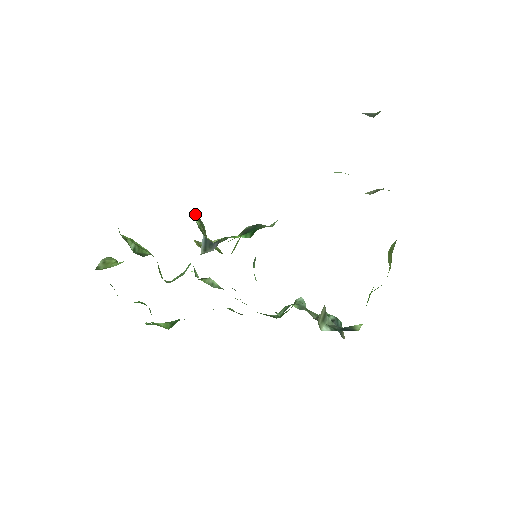
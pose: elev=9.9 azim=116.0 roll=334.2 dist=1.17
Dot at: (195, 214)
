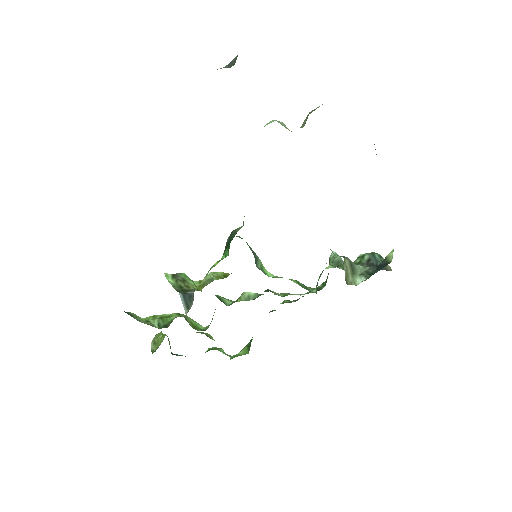
Dot at: (166, 274)
